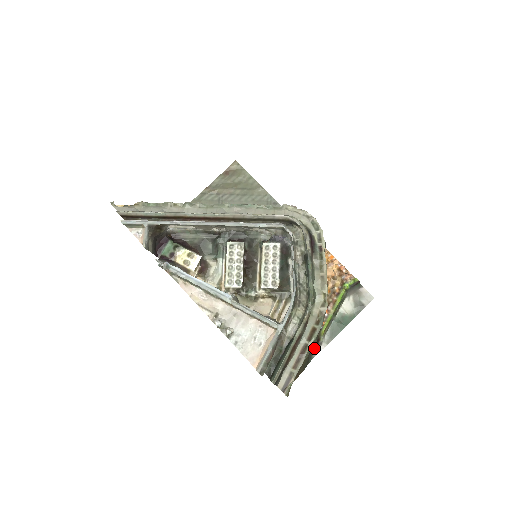
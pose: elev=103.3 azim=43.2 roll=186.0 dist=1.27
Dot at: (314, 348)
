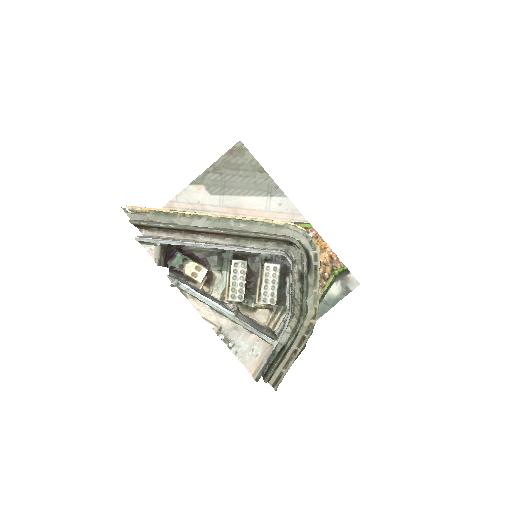
Dot at: occluded
